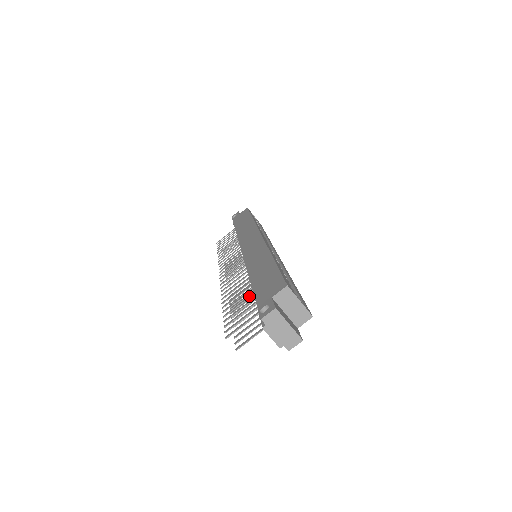
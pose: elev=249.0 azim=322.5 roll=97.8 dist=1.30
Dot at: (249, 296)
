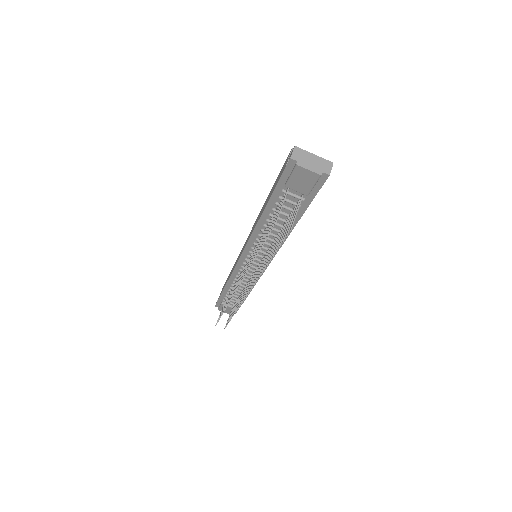
Dot at: (271, 219)
